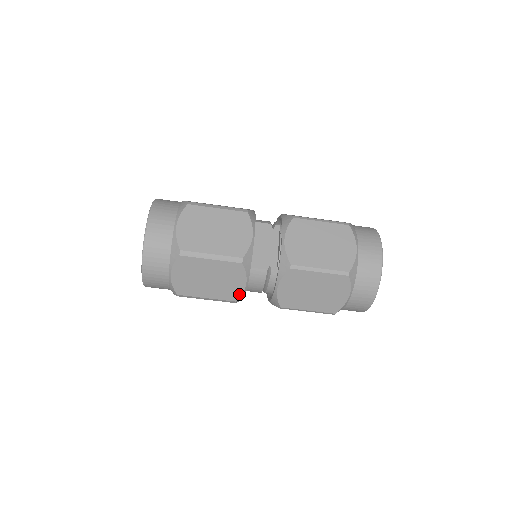
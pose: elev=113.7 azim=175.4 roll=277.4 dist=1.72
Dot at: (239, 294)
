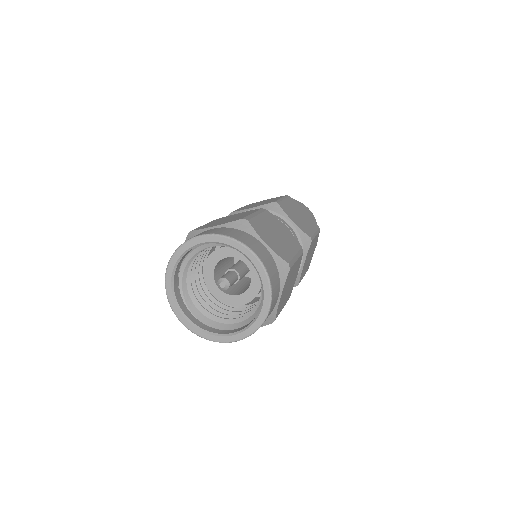
Dot at: occluded
